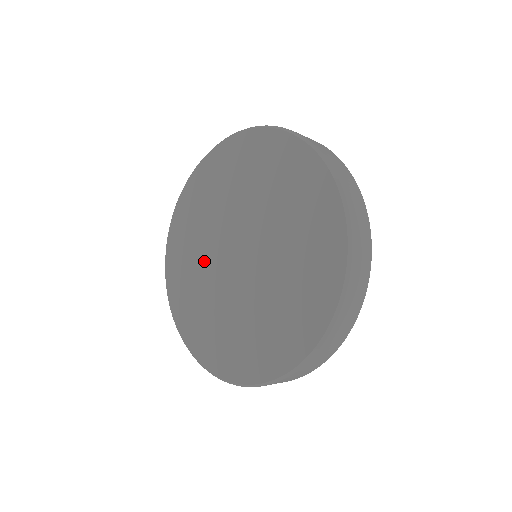
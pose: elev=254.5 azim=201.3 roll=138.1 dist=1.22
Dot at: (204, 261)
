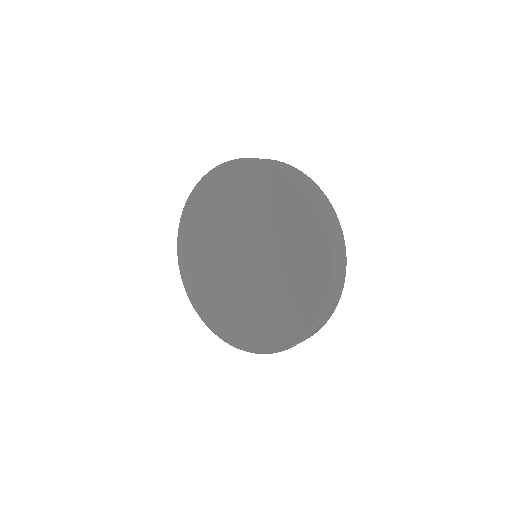
Dot at: (214, 255)
